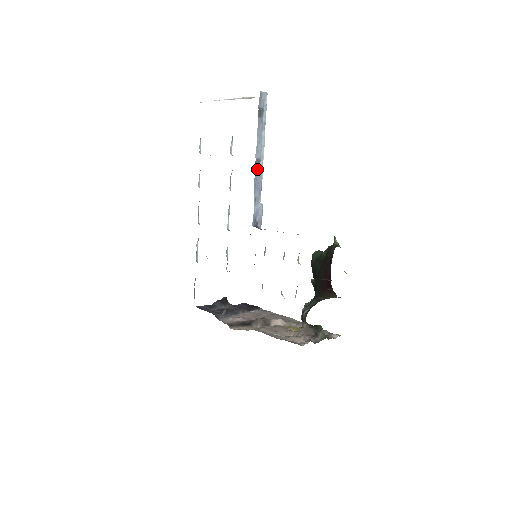
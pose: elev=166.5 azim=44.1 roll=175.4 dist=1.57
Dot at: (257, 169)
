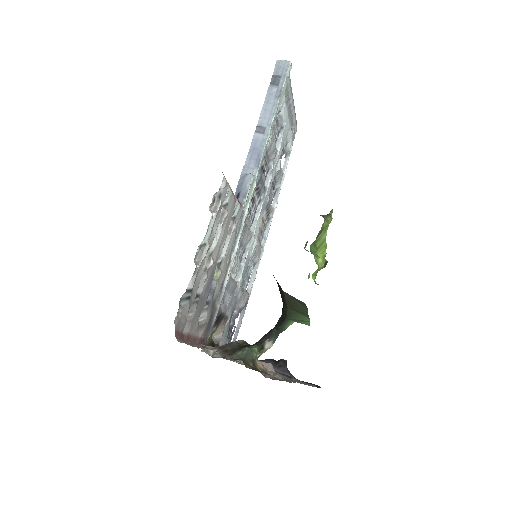
Dot at: (257, 137)
